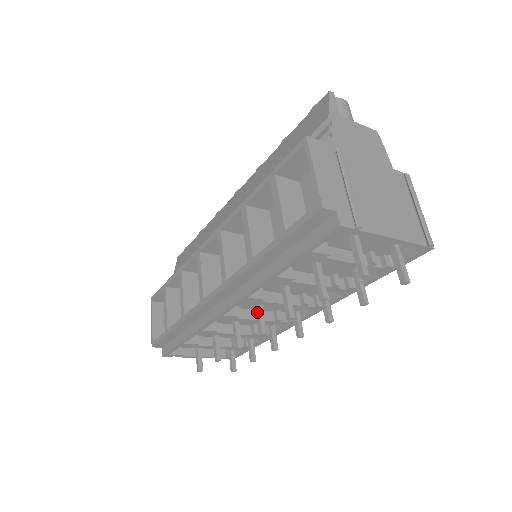
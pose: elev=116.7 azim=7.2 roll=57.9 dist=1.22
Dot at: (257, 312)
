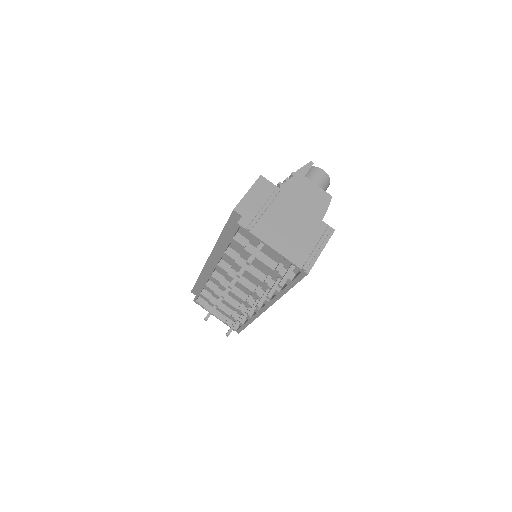
Dot at: (229, 284)
